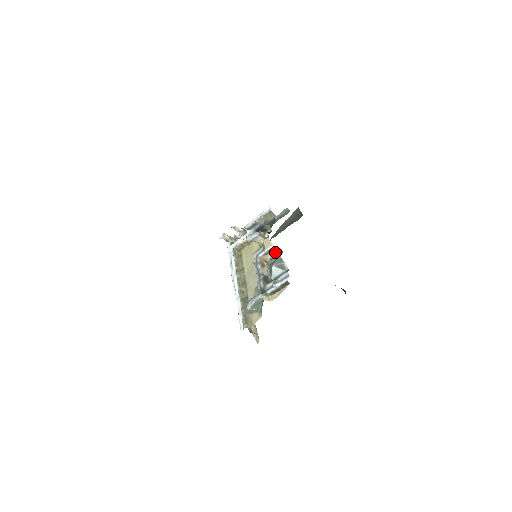
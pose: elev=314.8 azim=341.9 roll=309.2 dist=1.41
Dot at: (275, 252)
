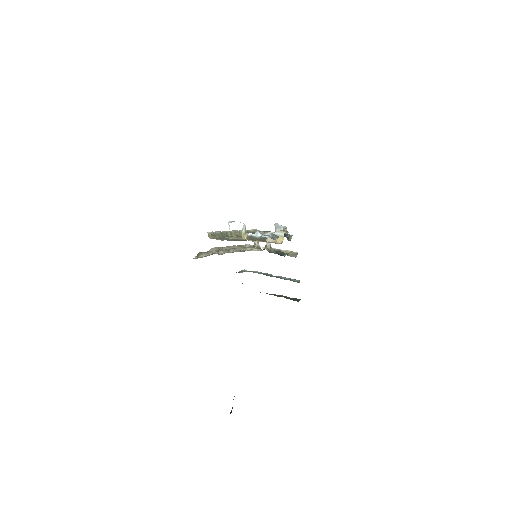
Dot at: (277, 241)
